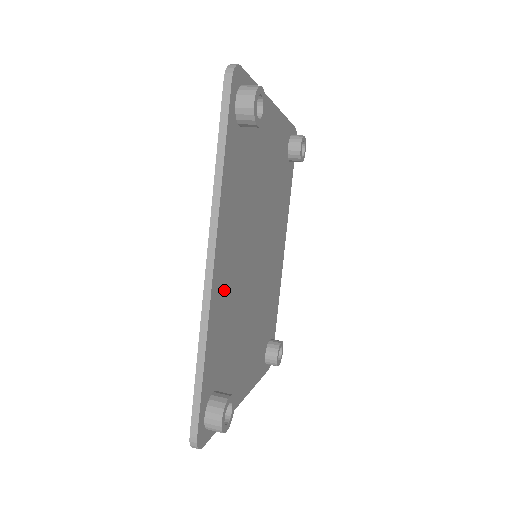
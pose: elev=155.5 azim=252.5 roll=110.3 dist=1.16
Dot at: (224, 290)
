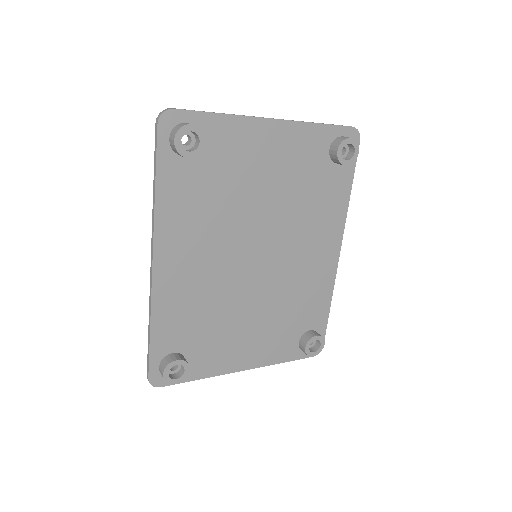
Dot at: (179, 282)
